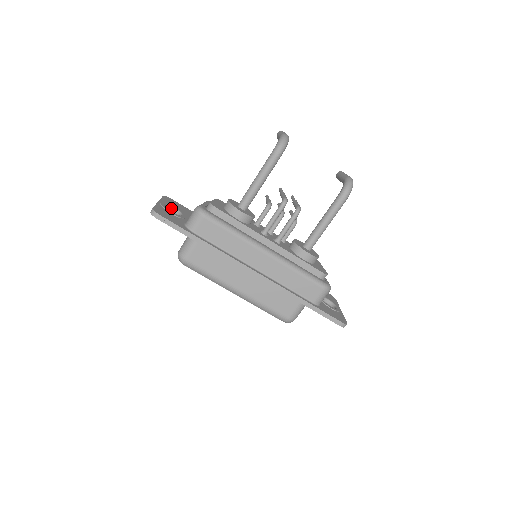
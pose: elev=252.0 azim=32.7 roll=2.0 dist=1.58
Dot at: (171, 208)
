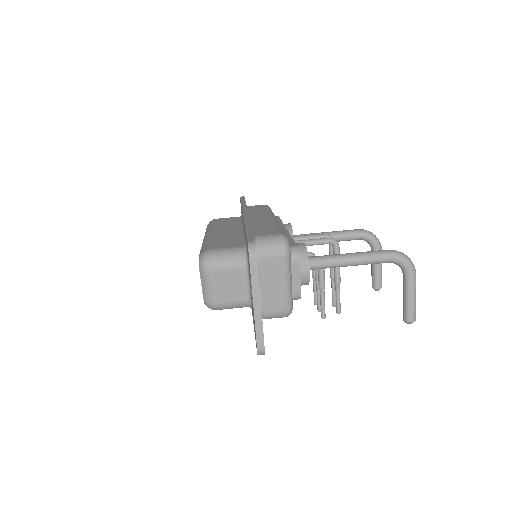
Dot at: occluded
